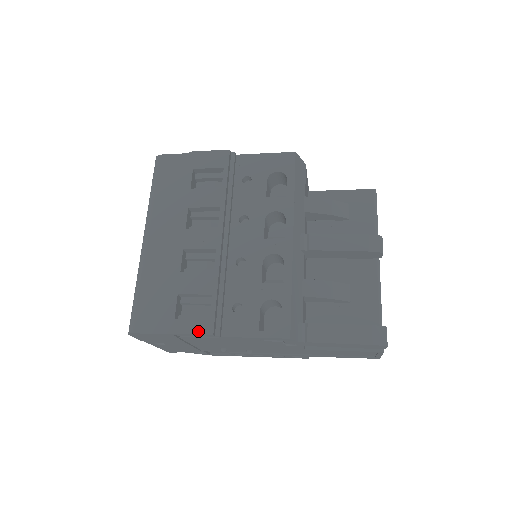
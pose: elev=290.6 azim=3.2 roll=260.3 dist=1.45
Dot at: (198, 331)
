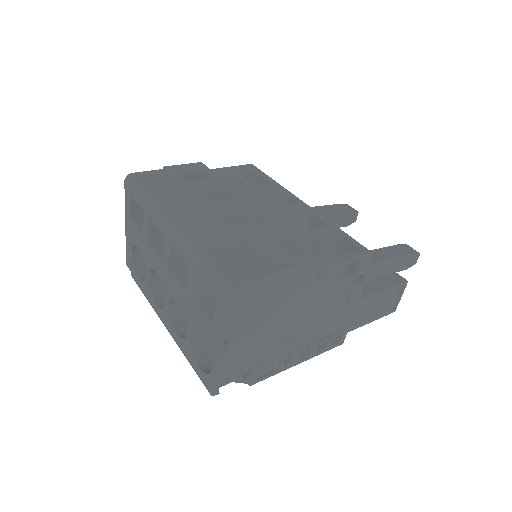
Dot at: (301, 261)
